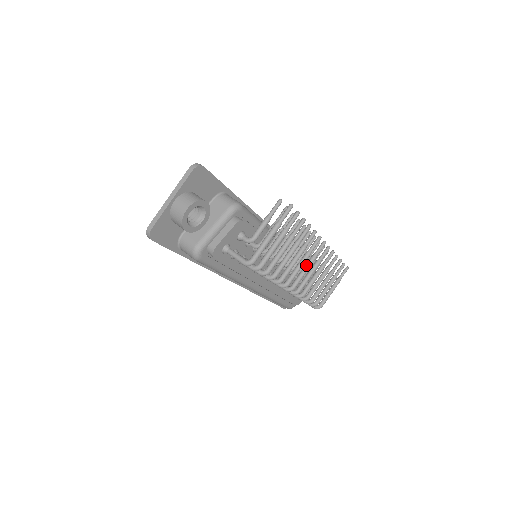
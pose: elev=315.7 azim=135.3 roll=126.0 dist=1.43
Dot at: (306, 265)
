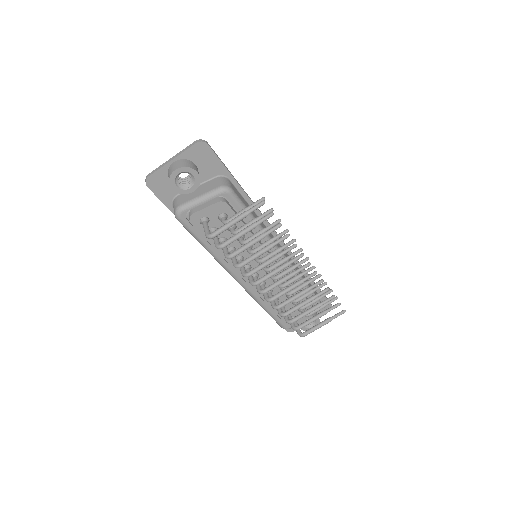
Dot at: (284, 276)
